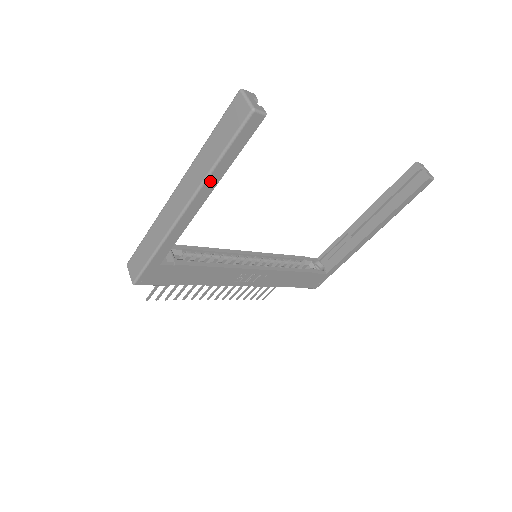
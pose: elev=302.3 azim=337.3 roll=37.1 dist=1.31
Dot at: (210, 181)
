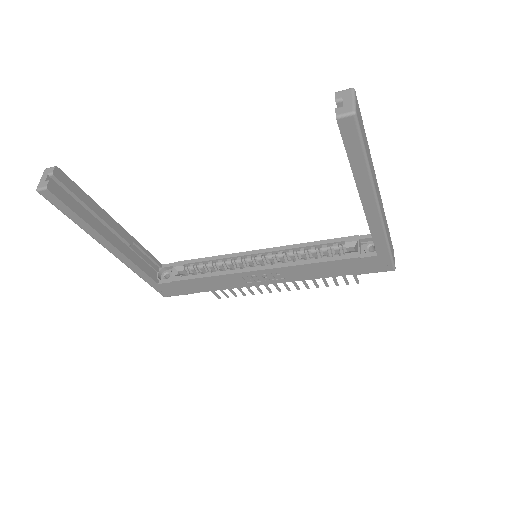
Dot at: (92, 234)
